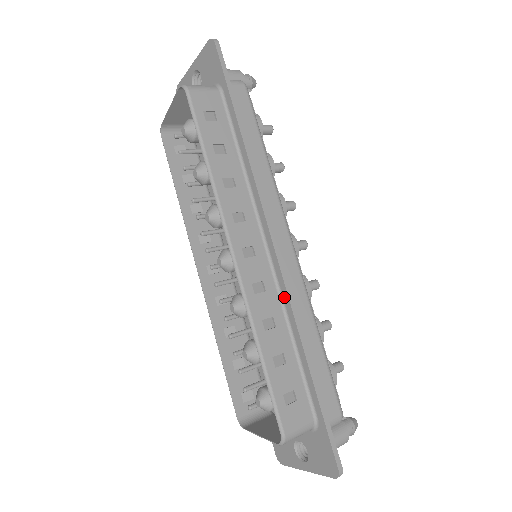
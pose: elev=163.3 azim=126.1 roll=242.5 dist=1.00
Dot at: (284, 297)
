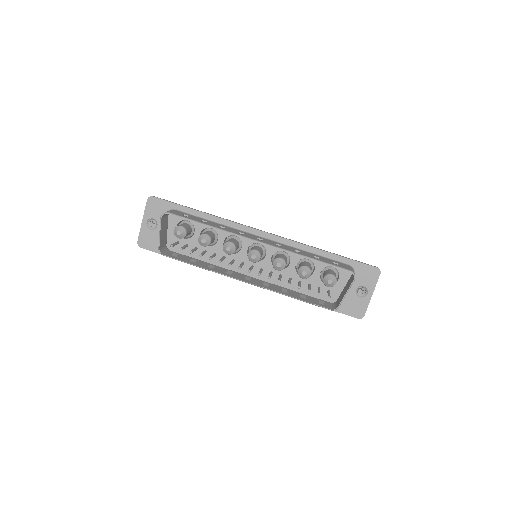
Dot at: (288, 243)
